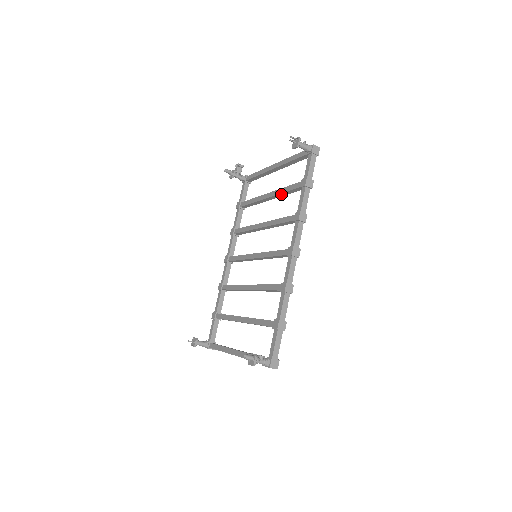
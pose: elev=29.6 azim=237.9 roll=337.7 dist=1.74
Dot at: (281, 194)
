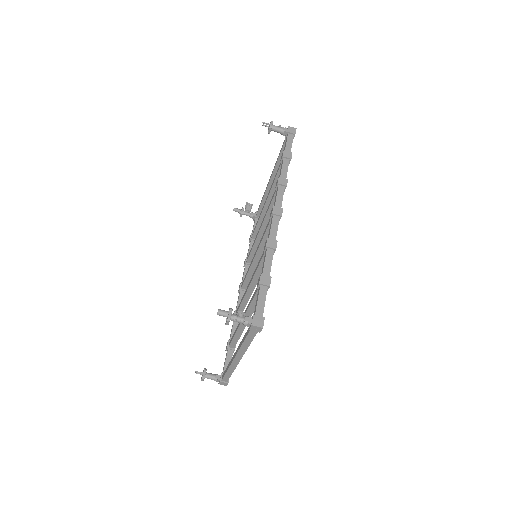
Dot at: (272, 189)
